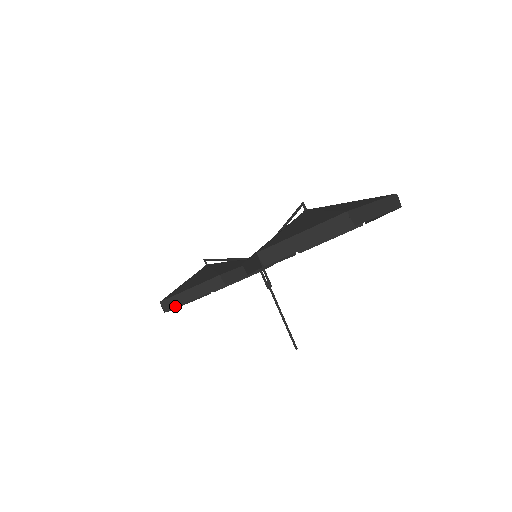
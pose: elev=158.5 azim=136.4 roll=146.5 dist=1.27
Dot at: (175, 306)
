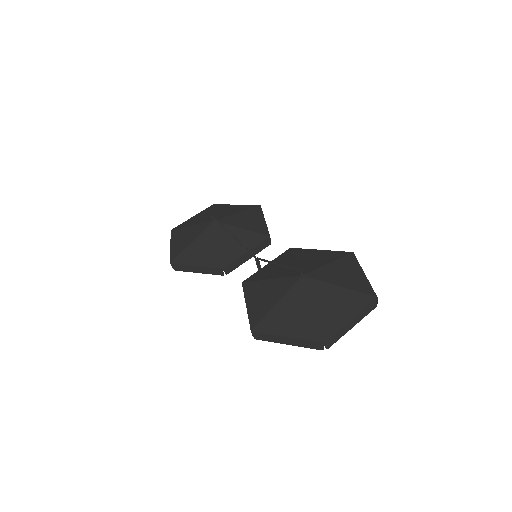
Dot at: (183, 271)
